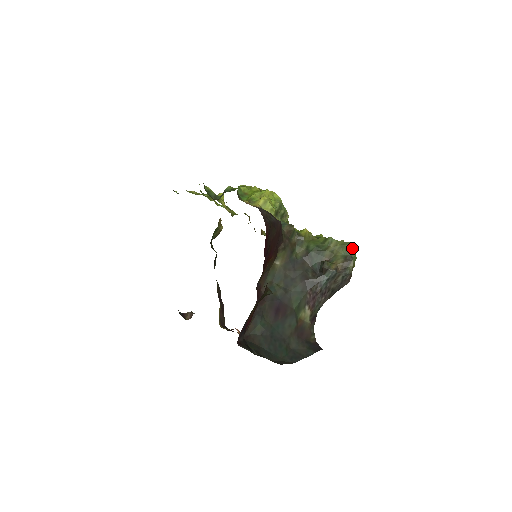
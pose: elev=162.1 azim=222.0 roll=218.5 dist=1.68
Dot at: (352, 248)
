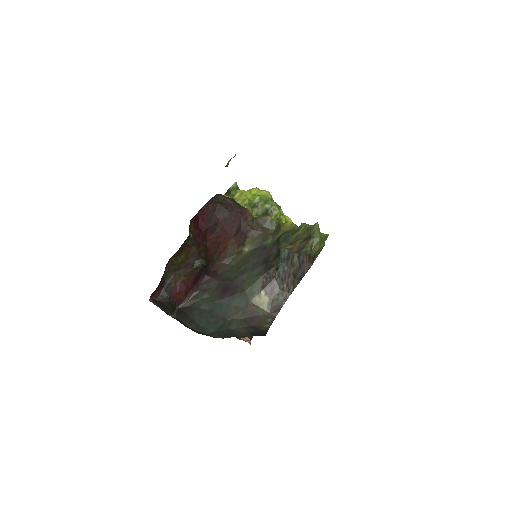
Dot at: (315, 228)
